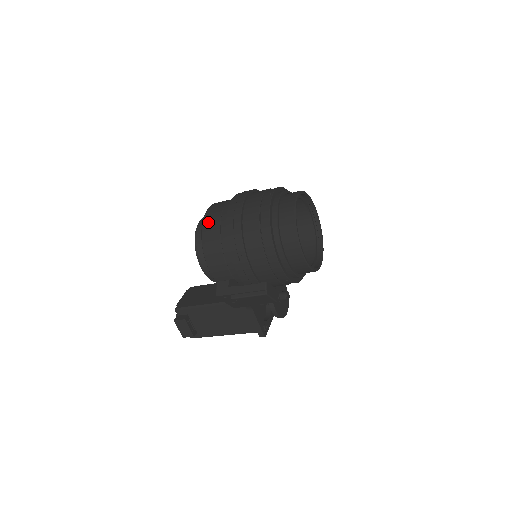
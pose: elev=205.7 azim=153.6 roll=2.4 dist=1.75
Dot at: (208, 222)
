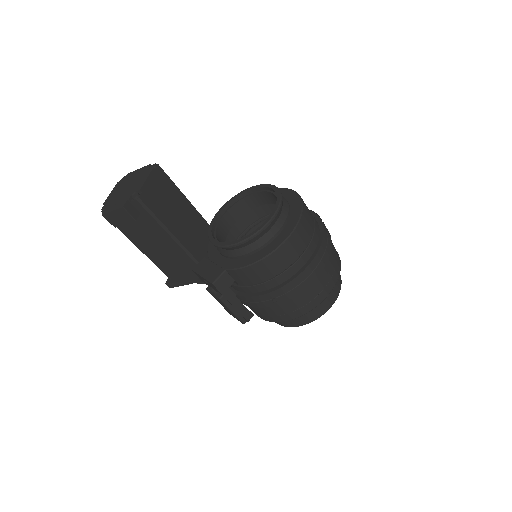
Dot at: (294, 242)
